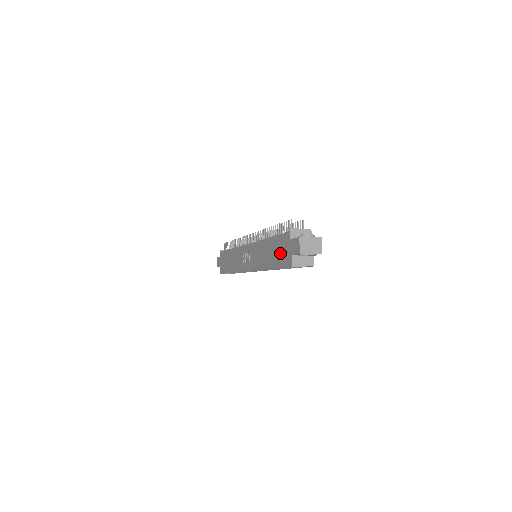
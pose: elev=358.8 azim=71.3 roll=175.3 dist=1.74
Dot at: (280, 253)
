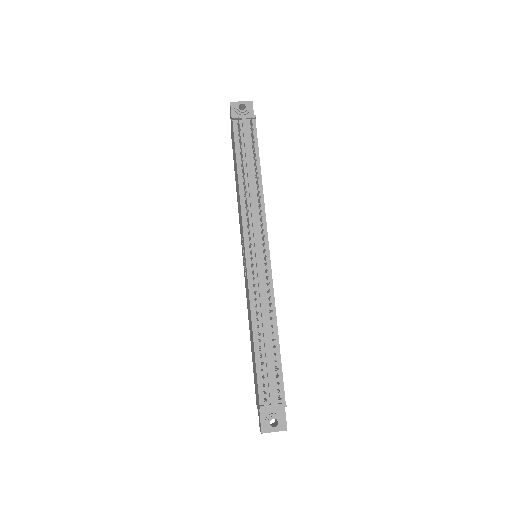
Dot at: (255, 377)
